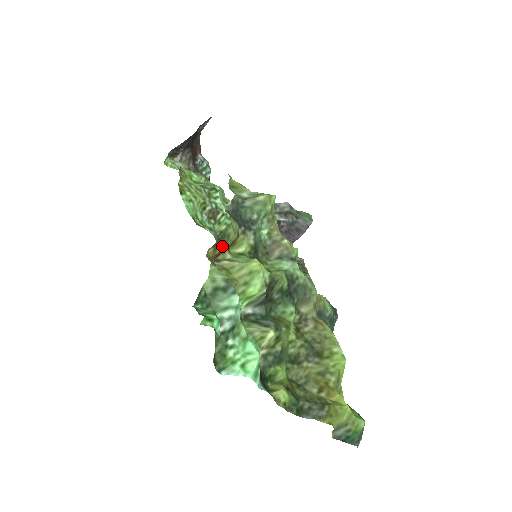
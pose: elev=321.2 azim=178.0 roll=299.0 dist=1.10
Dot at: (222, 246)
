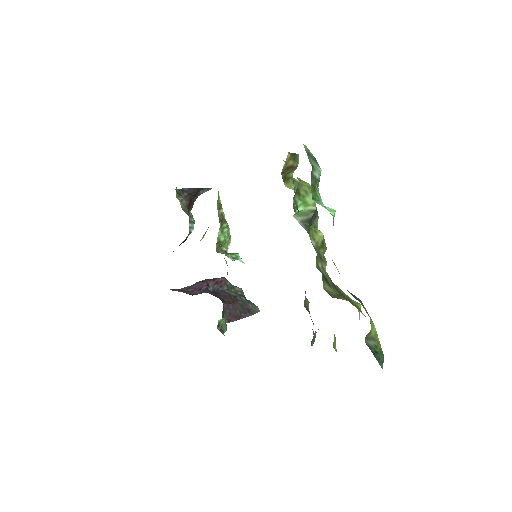
Dot at: (293, 161)
